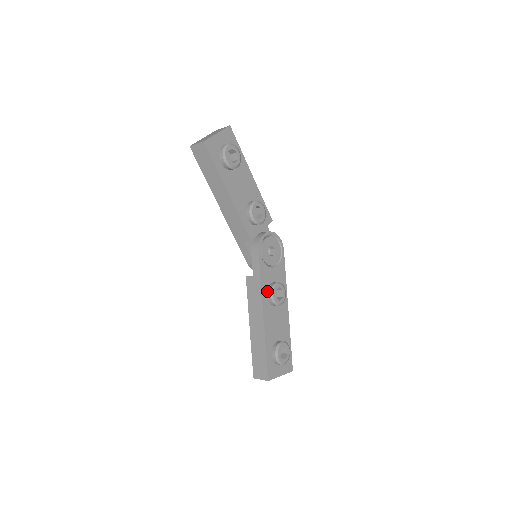
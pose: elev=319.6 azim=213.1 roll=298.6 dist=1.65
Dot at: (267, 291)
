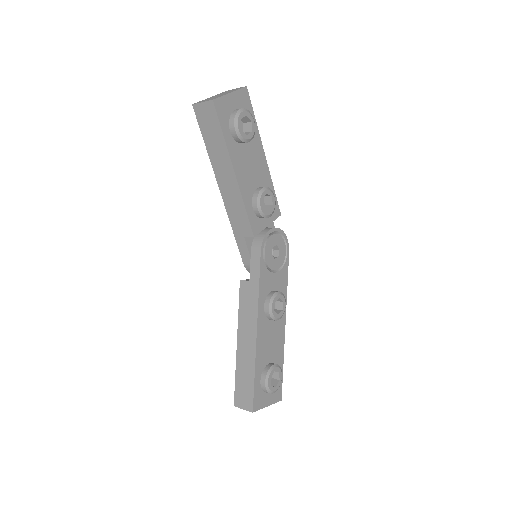
Dot at: (265, 301)
